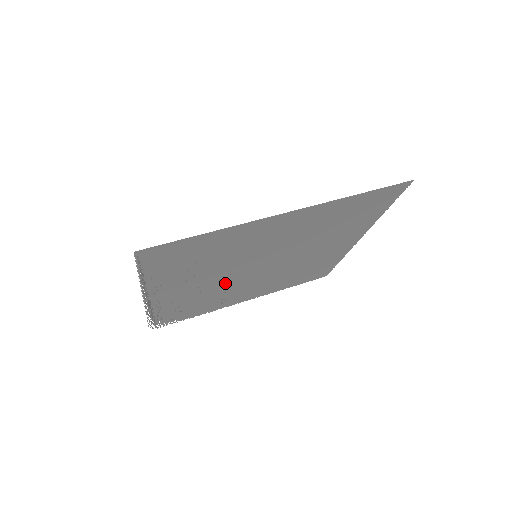
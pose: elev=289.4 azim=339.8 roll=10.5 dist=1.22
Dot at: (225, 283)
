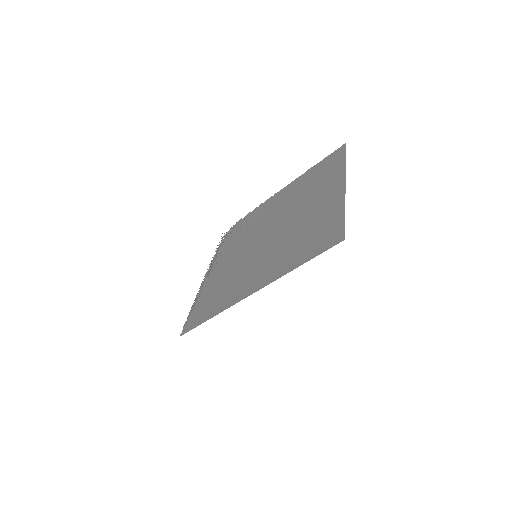
Dot at: (250, 239)
